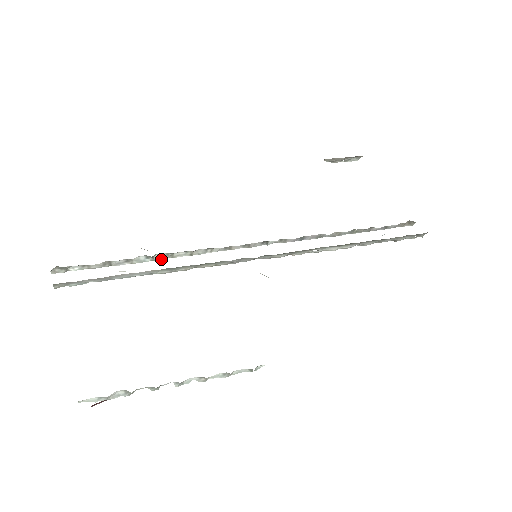
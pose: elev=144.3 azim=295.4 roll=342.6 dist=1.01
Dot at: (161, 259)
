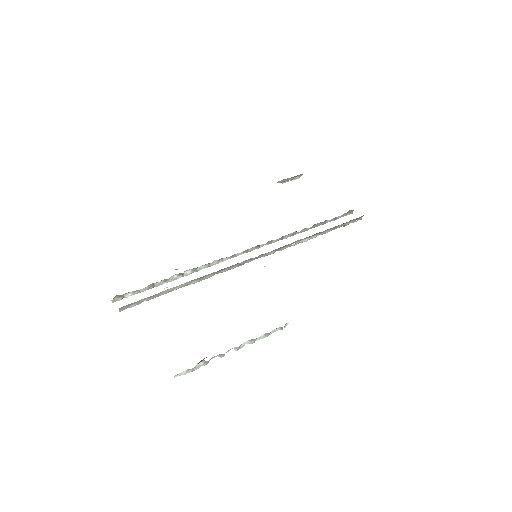
Dot at: (188, 274)
